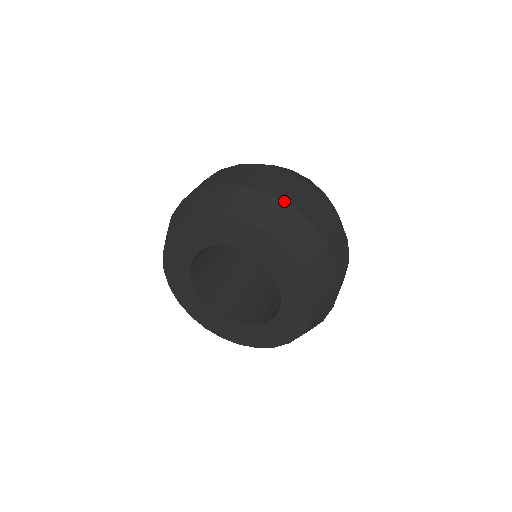
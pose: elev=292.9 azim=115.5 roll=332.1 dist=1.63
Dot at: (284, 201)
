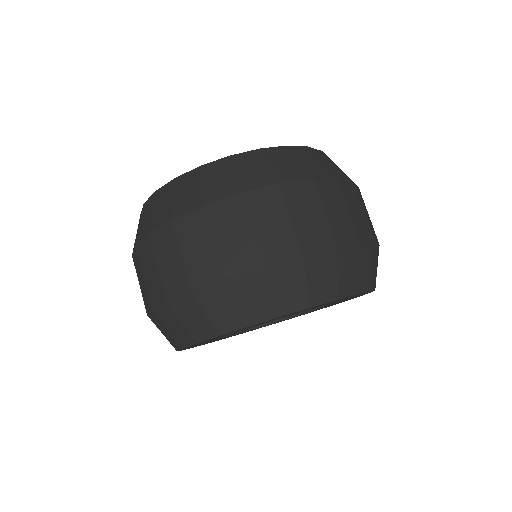
Dot at: (251, 269)
